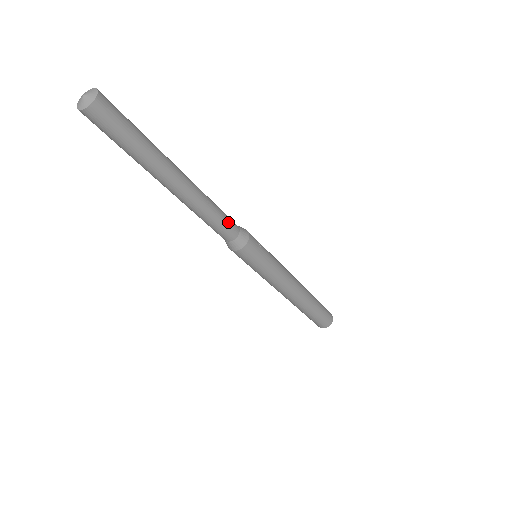
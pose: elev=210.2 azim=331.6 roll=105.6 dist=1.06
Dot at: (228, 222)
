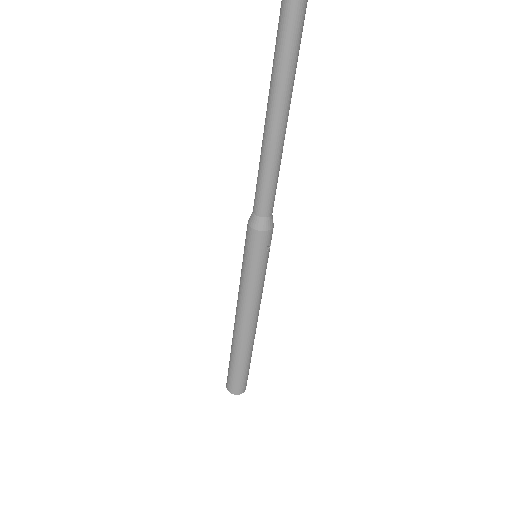
Dot at: (271, 198)
